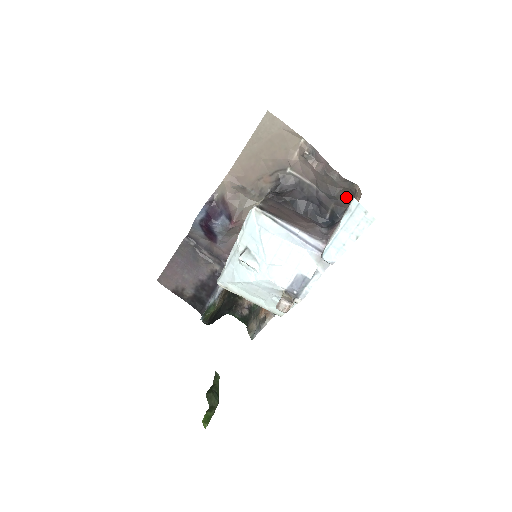
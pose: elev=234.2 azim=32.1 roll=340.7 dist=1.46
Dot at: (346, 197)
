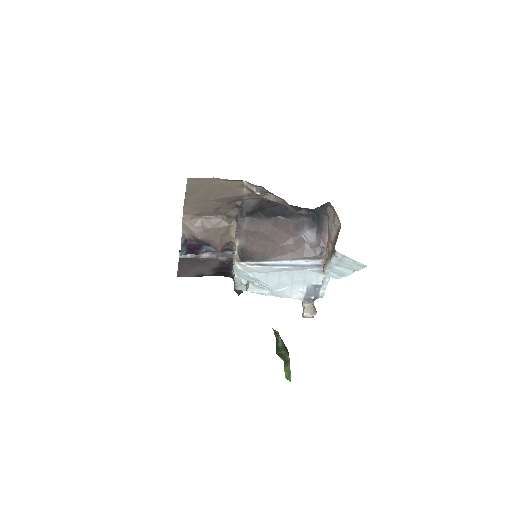
Dot at: occluded
